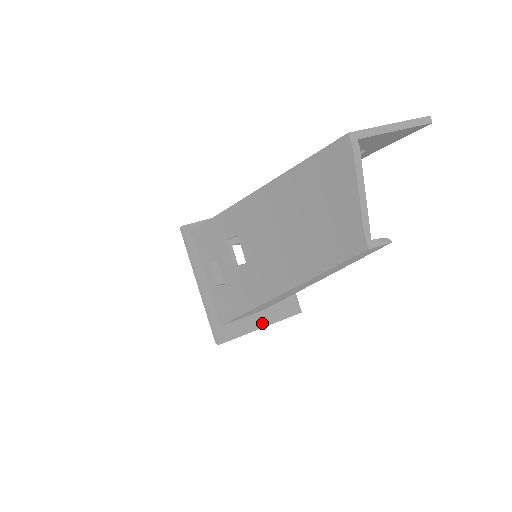
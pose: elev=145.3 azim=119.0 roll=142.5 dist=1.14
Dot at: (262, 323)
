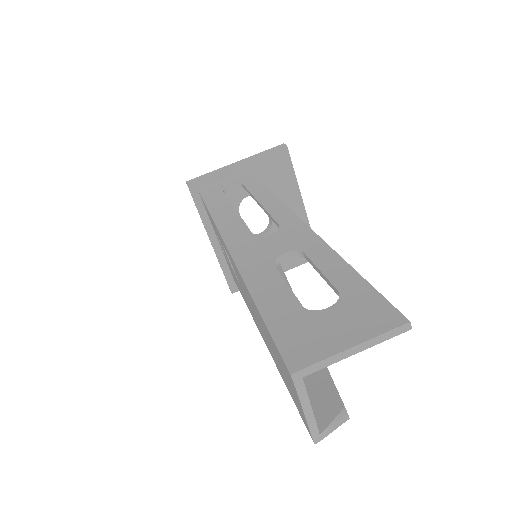
Dot at: occluded
